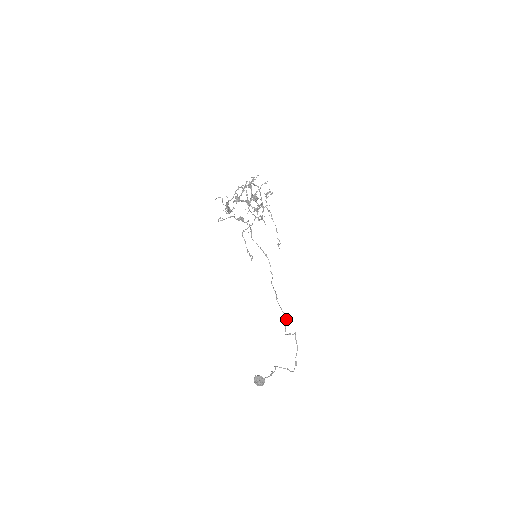
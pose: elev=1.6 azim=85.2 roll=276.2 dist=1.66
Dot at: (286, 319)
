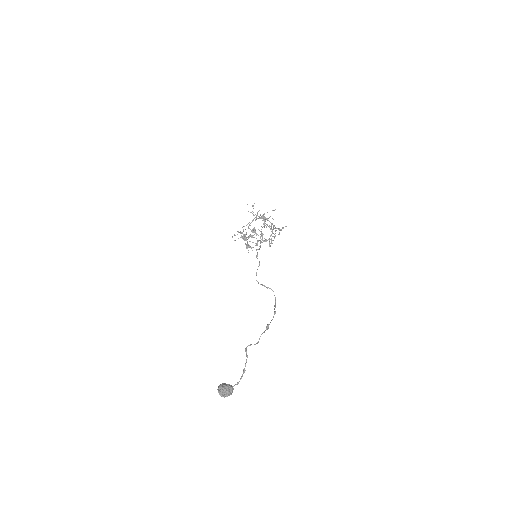
Dot at: (259, 262)
